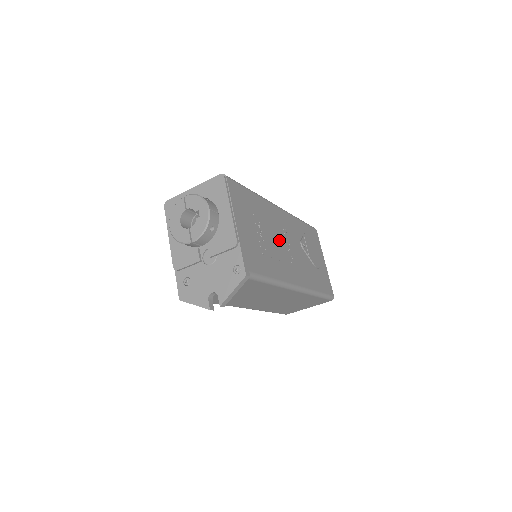
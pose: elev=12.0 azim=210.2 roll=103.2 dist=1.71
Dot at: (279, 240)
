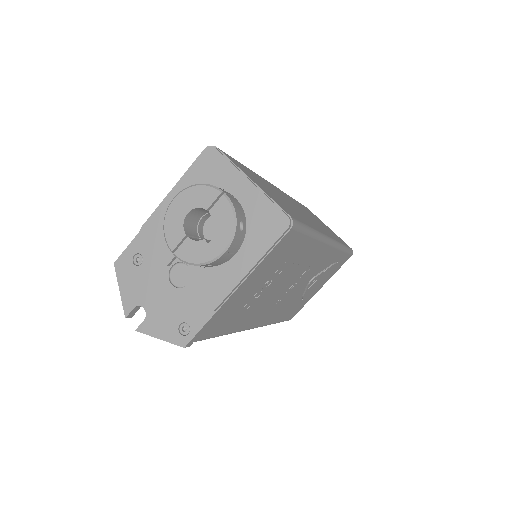
Dot at: (285, 286)
